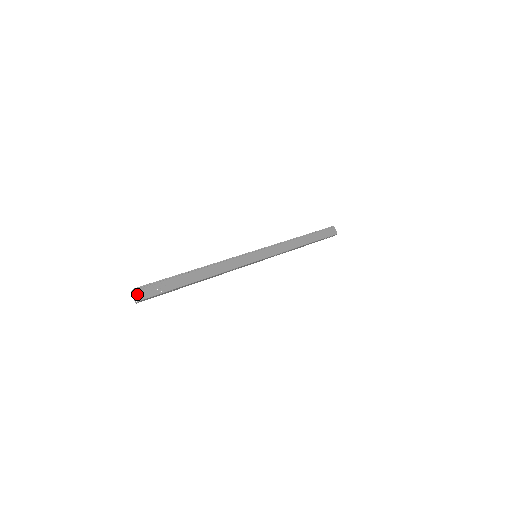
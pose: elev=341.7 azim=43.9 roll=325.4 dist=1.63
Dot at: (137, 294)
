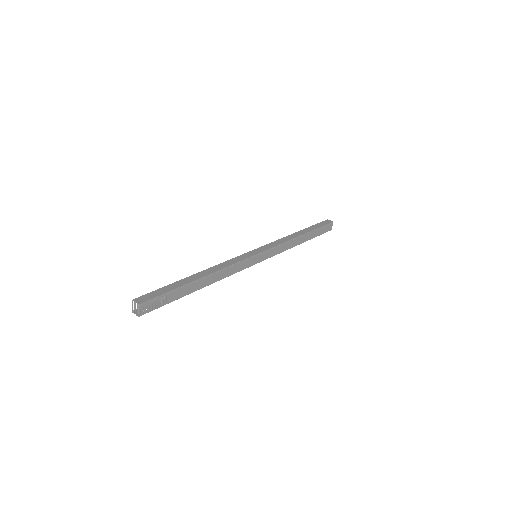
Dot at: (139, 310)
